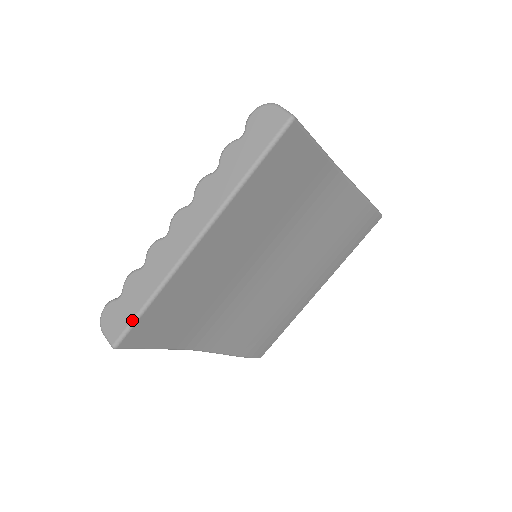
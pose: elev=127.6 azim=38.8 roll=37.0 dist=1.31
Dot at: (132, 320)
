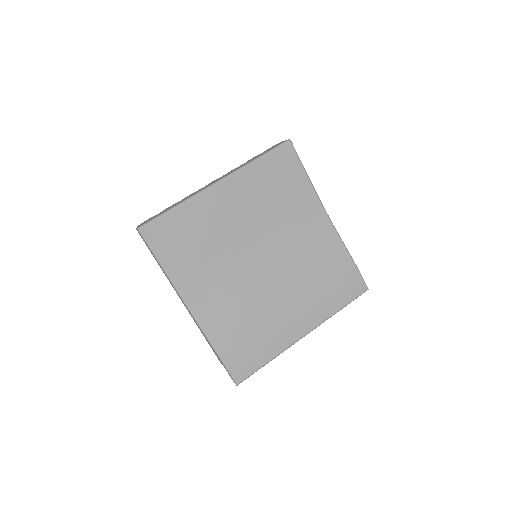
Dot at: (159, 215)
